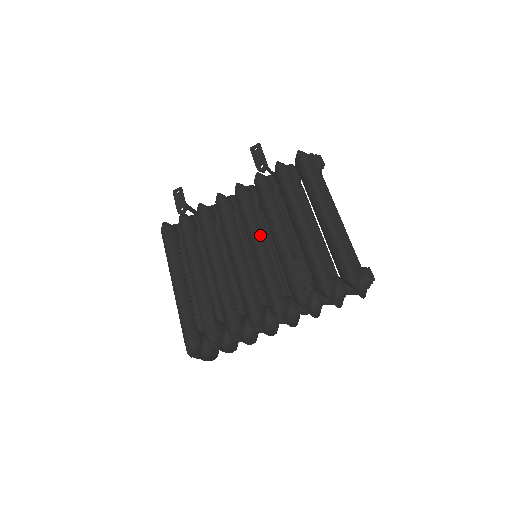
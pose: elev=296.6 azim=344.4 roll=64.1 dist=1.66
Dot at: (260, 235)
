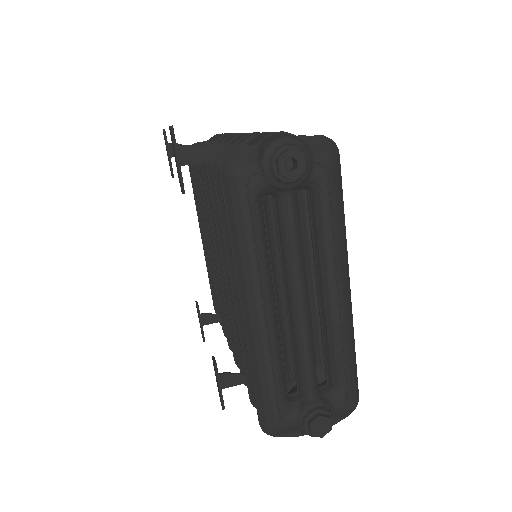
Dot at: occluded
